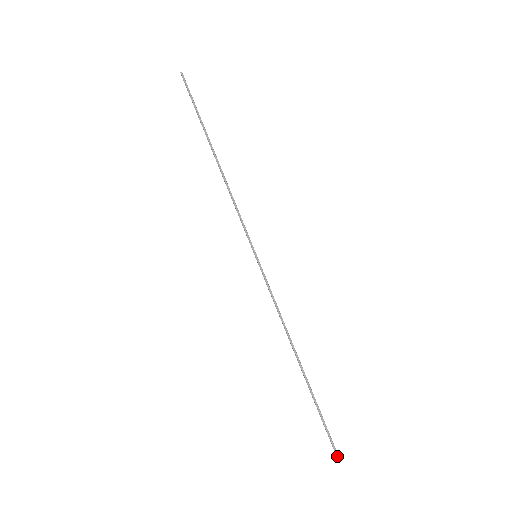
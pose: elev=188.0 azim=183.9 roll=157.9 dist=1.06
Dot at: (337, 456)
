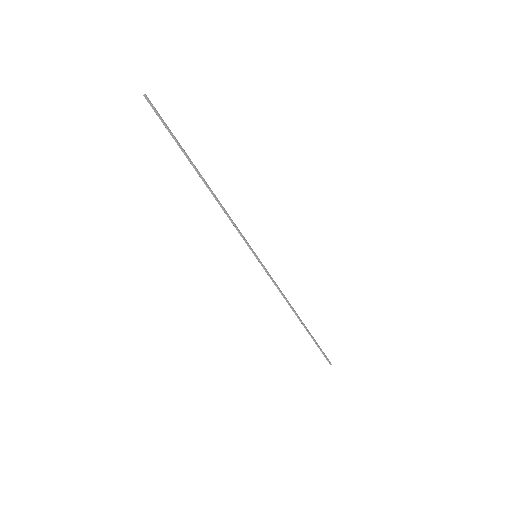
Dot at: (331, 364)
